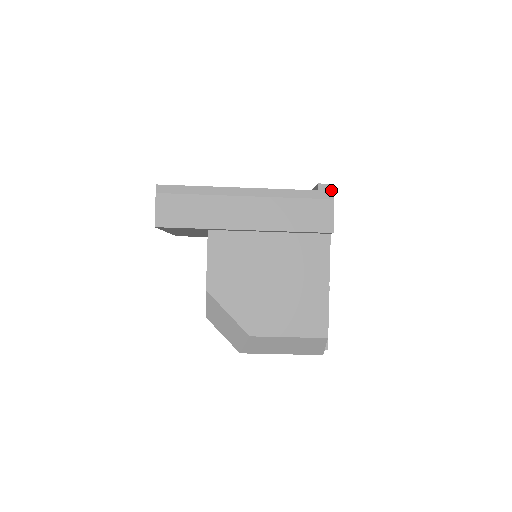
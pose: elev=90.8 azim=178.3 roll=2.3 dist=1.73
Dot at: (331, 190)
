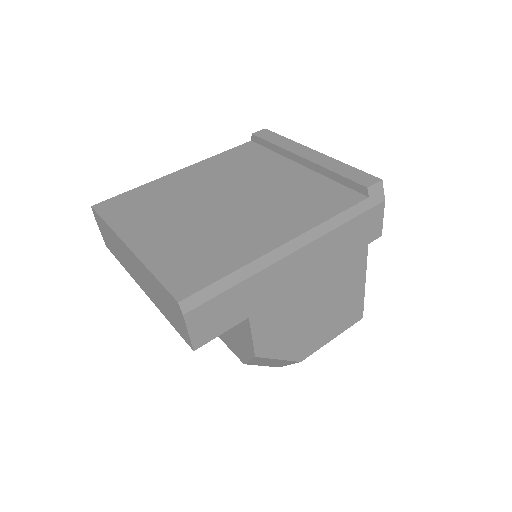
Dot at: (381, 190)
